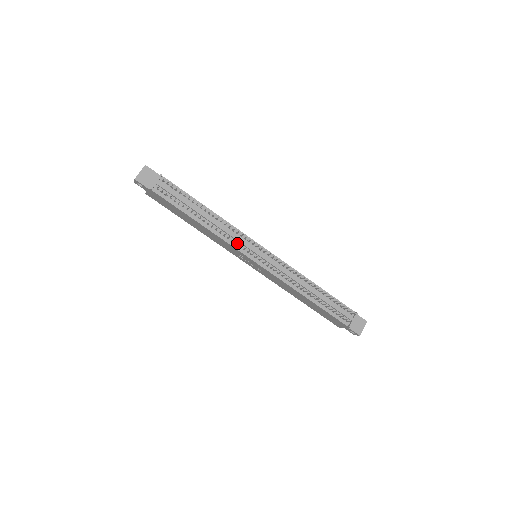
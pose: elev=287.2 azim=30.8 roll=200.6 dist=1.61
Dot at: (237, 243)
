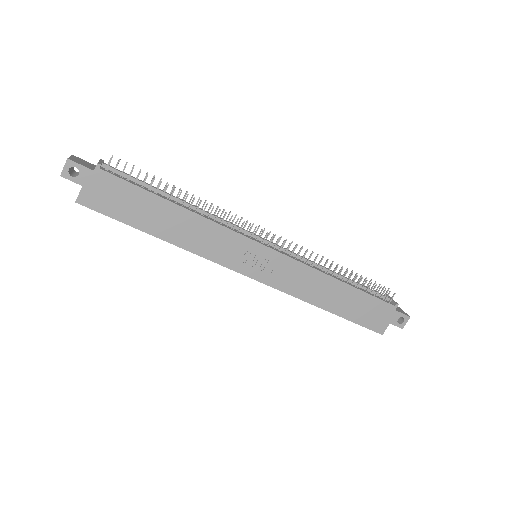
Dot at: (233, 229)
